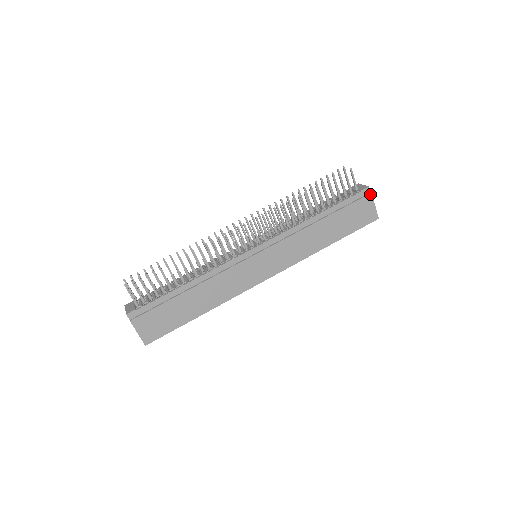
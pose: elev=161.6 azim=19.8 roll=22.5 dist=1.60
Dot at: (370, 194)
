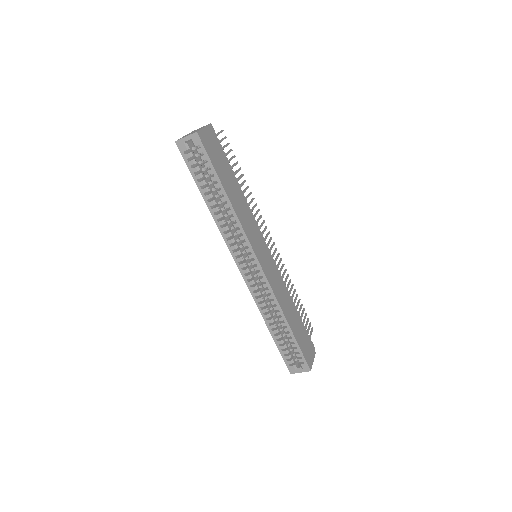
Dot at: (315, 352)
